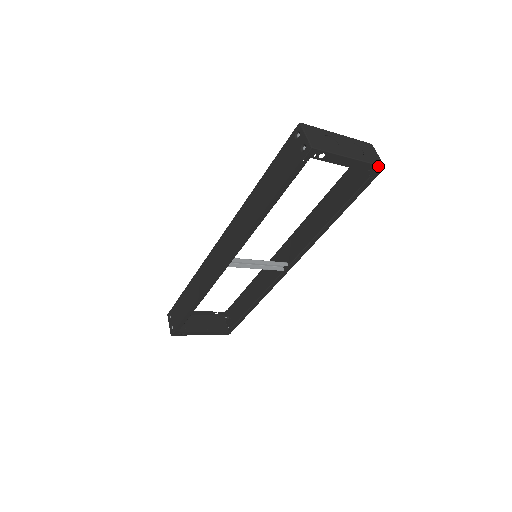
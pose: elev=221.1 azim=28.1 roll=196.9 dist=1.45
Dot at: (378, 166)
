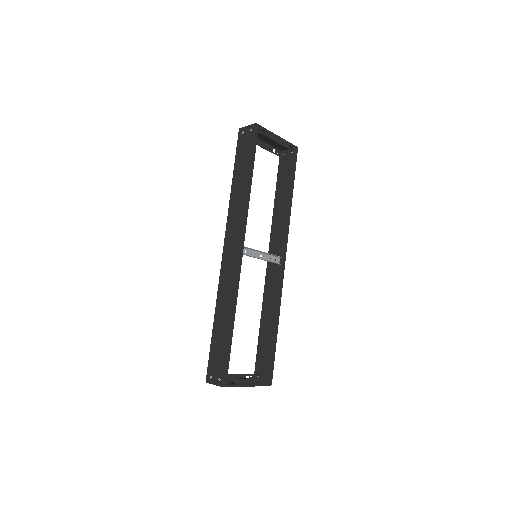
Dot at: (294, 146)
